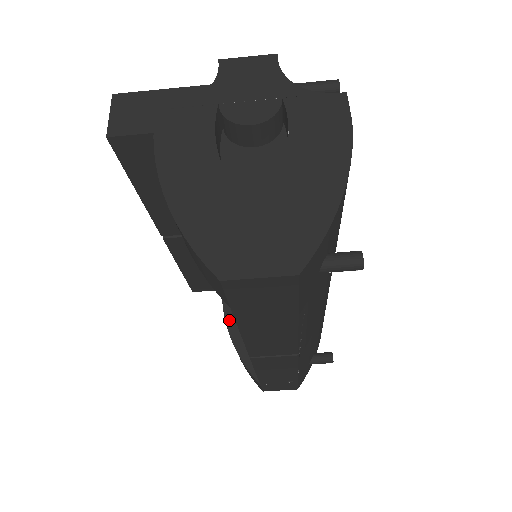
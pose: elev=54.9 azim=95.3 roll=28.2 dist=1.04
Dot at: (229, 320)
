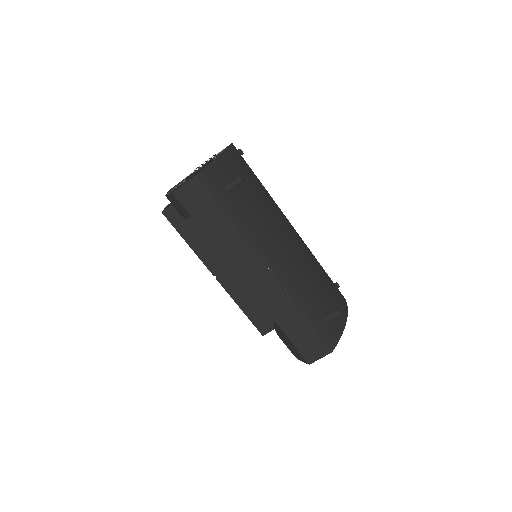
Dot at: (277, 329)
